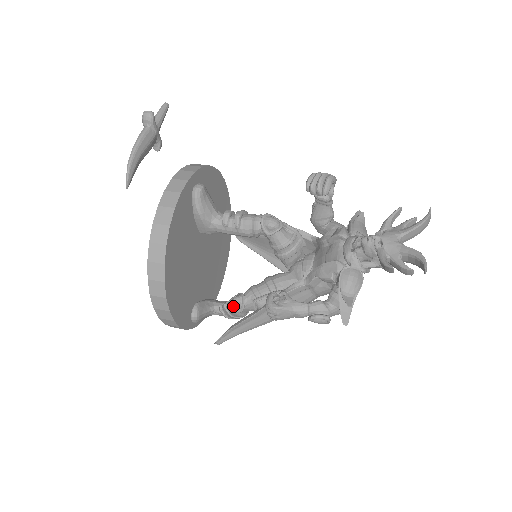
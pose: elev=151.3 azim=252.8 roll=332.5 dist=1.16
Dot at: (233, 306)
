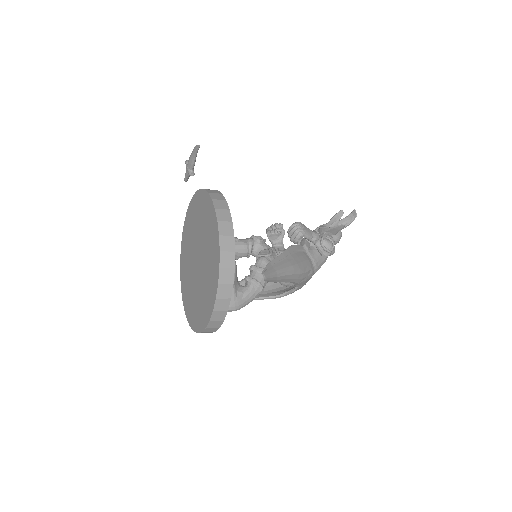
Dot at: (263, 253)
